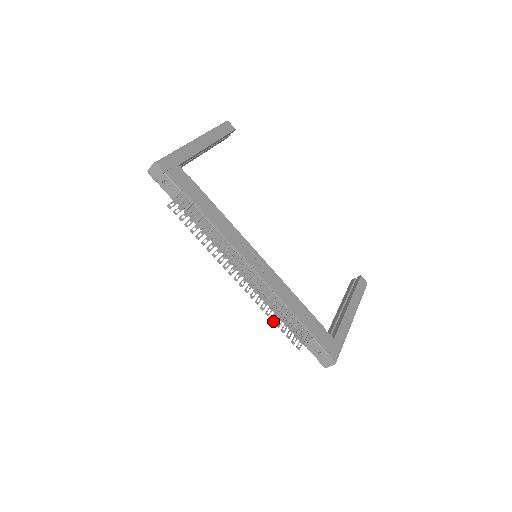
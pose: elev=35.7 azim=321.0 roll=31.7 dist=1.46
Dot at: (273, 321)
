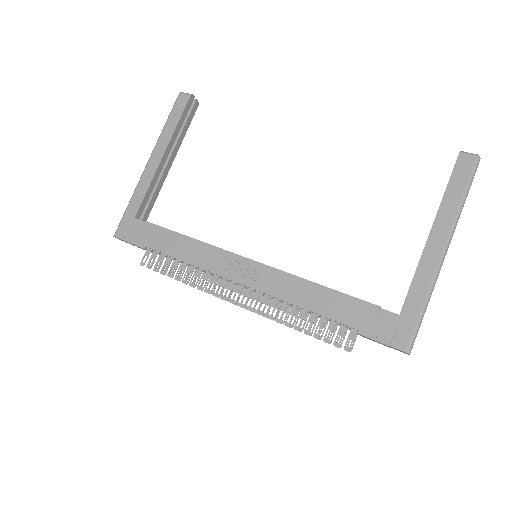
Dot at: (301, 331)
